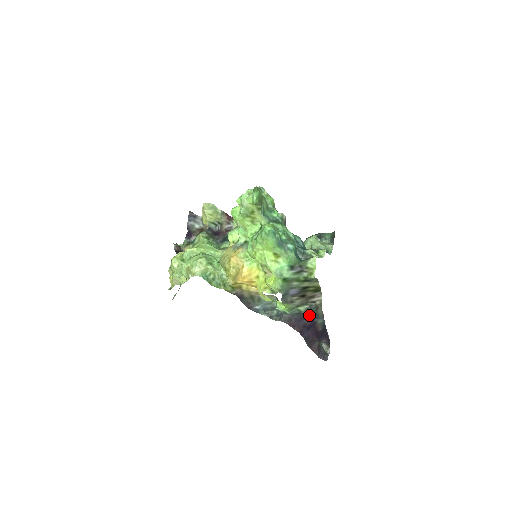
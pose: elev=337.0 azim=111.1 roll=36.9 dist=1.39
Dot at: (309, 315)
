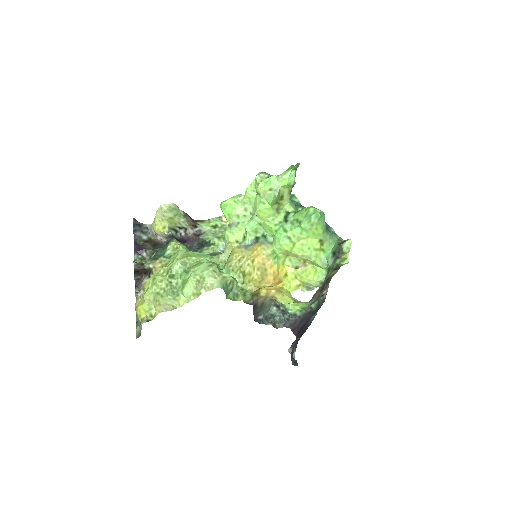
Dot at: (313, 312)
